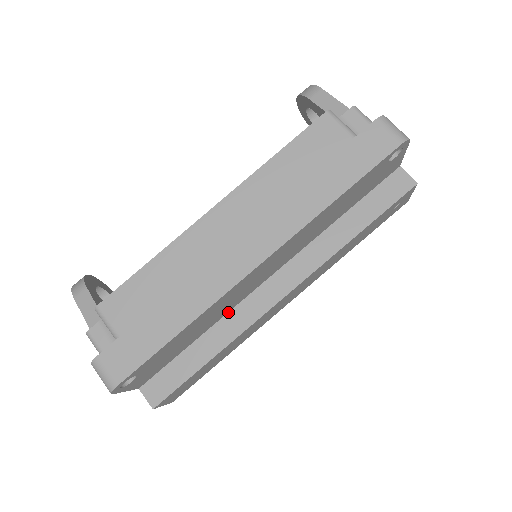
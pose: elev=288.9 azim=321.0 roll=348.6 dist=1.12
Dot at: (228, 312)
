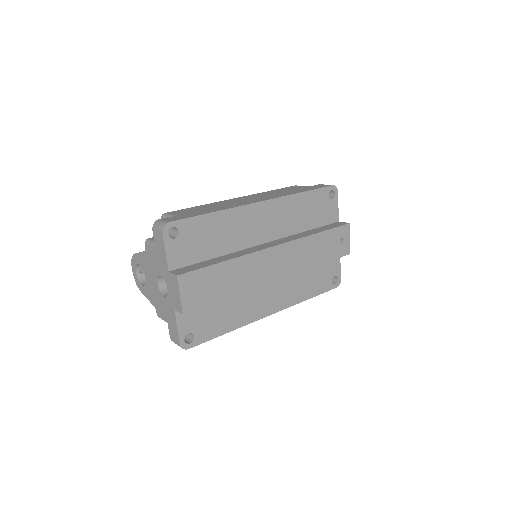
Dot at: (237, 251)
